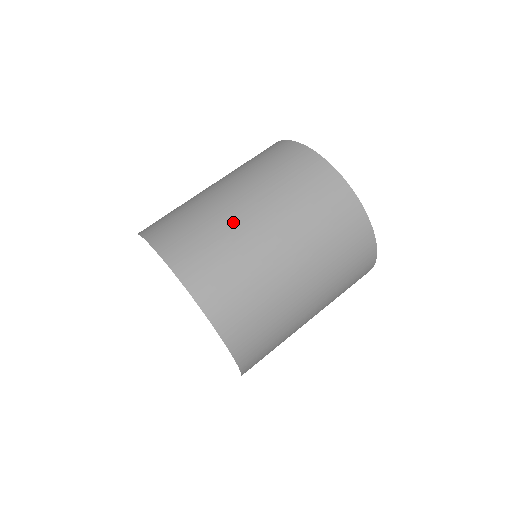
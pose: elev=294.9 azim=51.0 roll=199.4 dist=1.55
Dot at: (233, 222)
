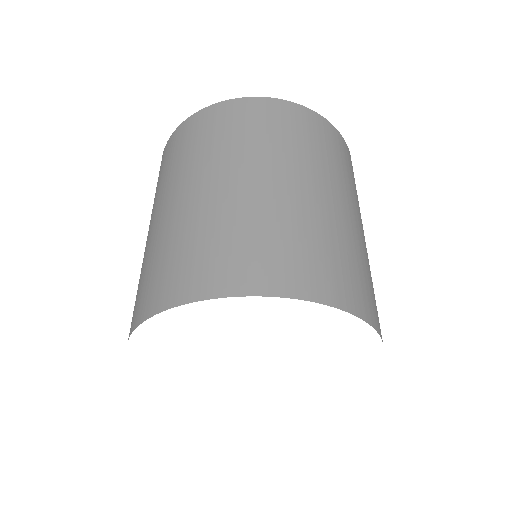
Dot at: (338, 222)
